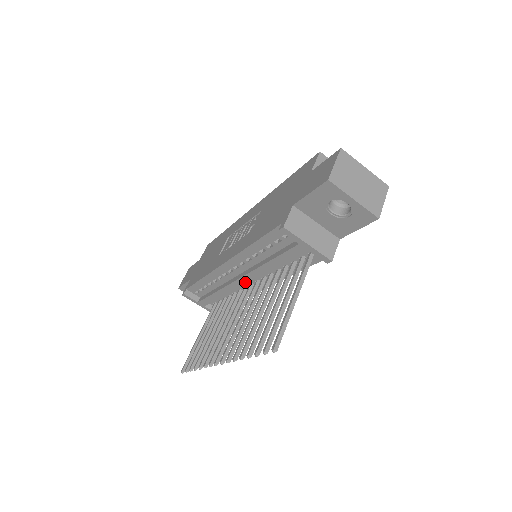
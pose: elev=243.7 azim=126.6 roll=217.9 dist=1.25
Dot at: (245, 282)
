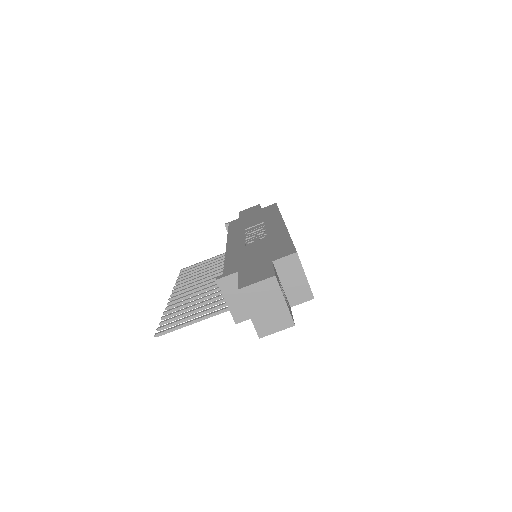
Dot at: occluded
